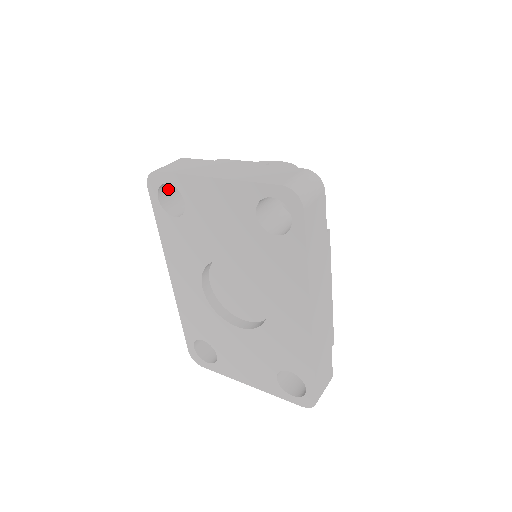
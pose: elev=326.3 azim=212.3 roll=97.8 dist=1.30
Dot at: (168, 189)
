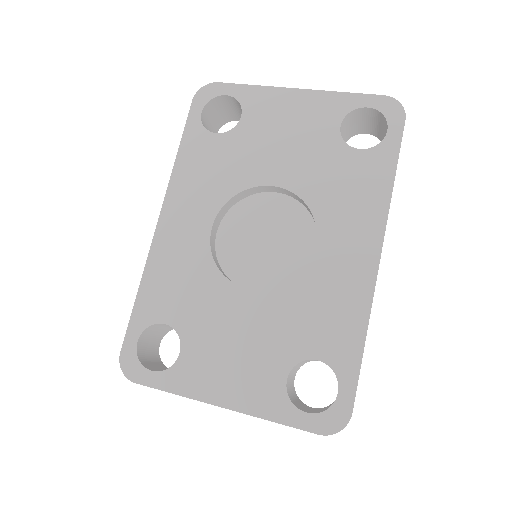
Dot at: (209, 118)
